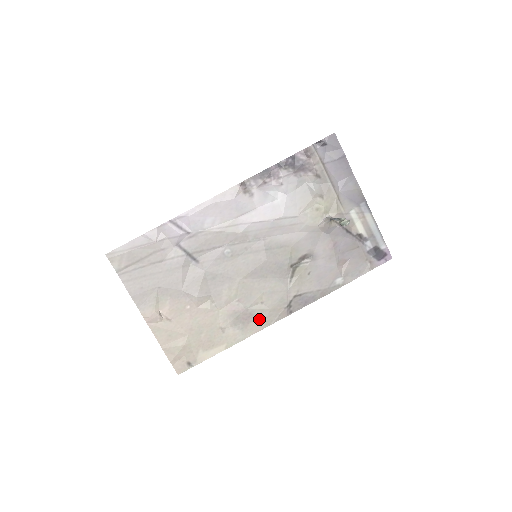
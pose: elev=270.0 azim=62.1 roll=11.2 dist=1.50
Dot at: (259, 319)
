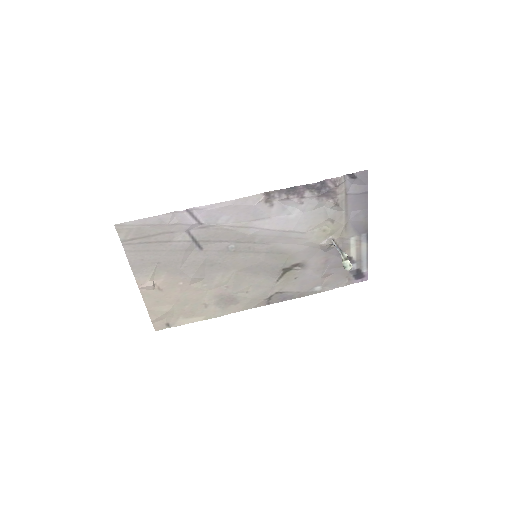
Dot at: (240, 303)
